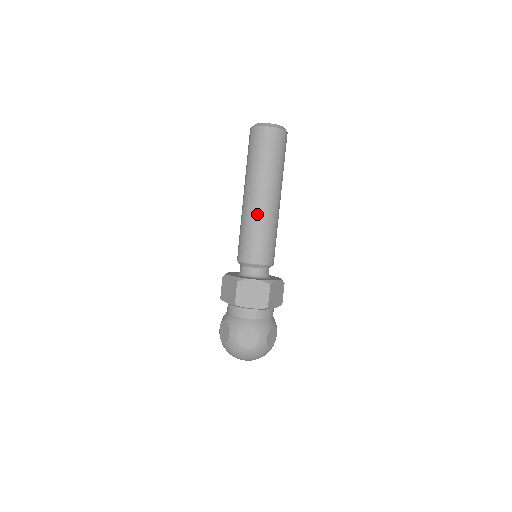
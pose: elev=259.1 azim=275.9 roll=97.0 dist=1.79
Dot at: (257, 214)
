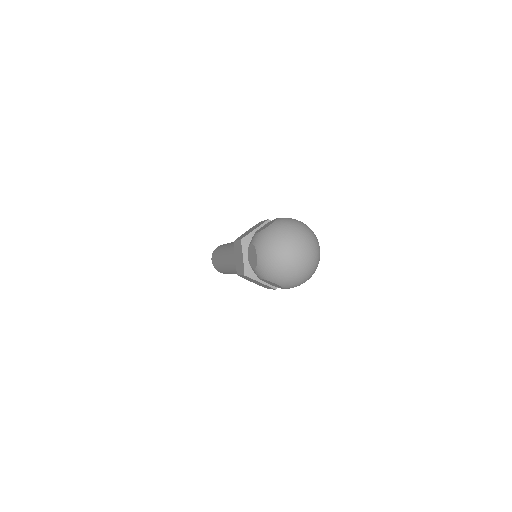
Dot at: (232, 245)
